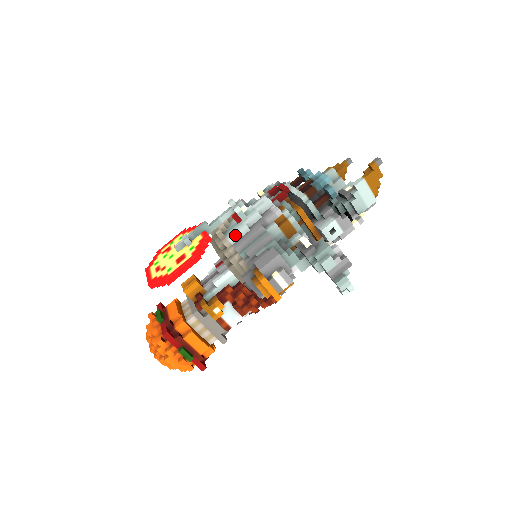
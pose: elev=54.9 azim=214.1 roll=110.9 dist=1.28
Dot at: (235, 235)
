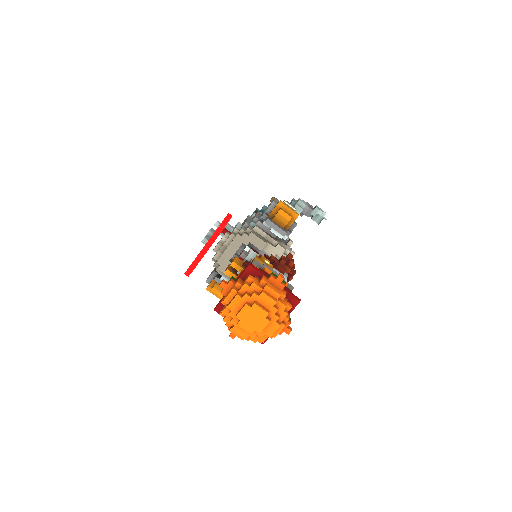
Dot at: (237, 225)
